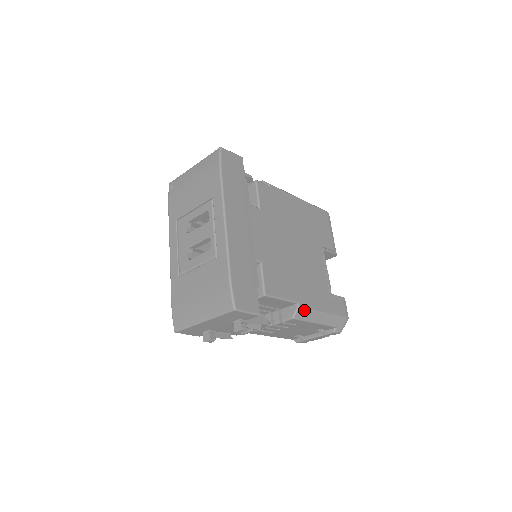
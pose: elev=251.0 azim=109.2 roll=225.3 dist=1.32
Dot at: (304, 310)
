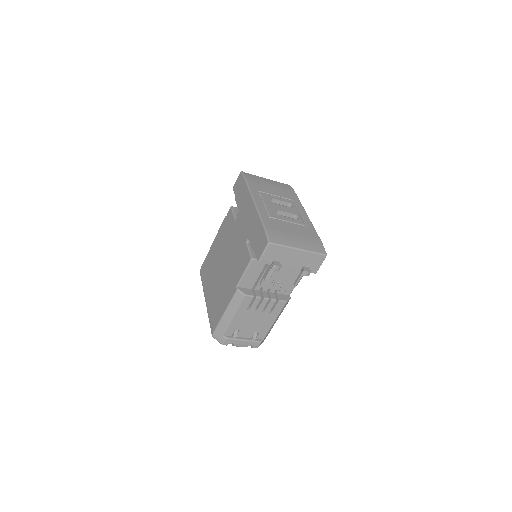
Dot at: (287, 303)
